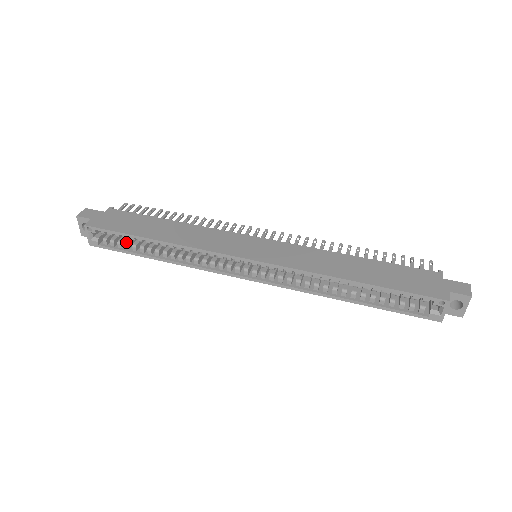
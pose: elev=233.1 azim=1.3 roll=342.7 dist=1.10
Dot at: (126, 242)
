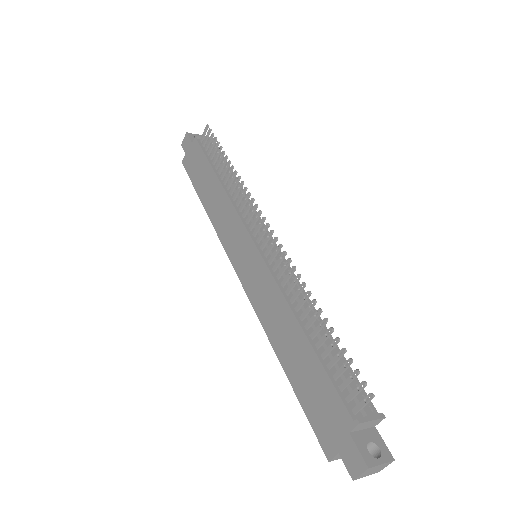
Dot at: occluded
